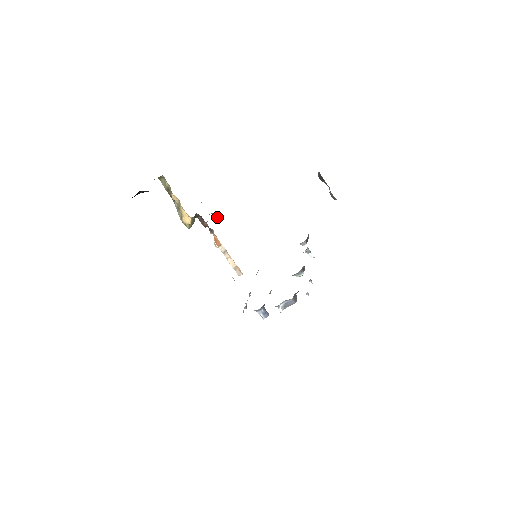
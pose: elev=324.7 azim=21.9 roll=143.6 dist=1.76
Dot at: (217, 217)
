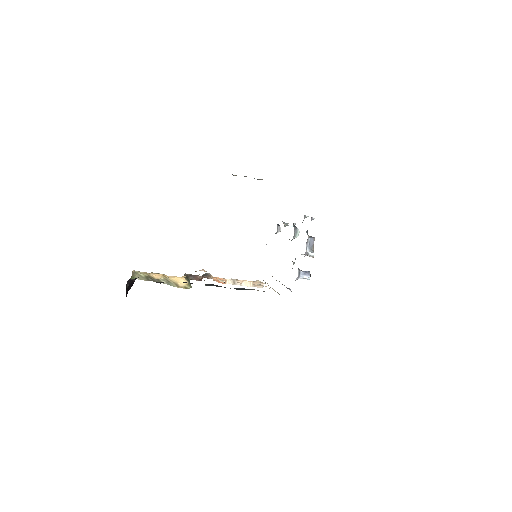
Dot at: (202, 269)
